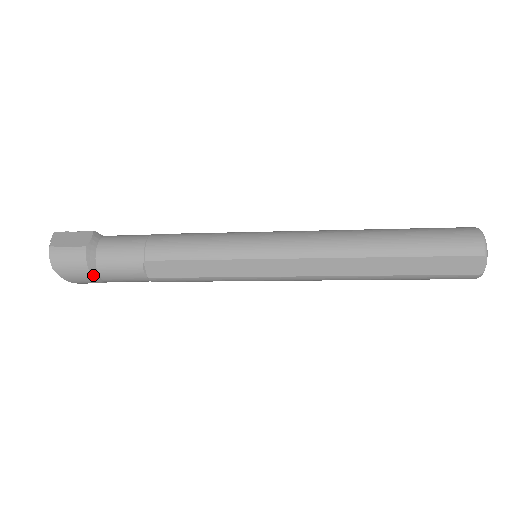
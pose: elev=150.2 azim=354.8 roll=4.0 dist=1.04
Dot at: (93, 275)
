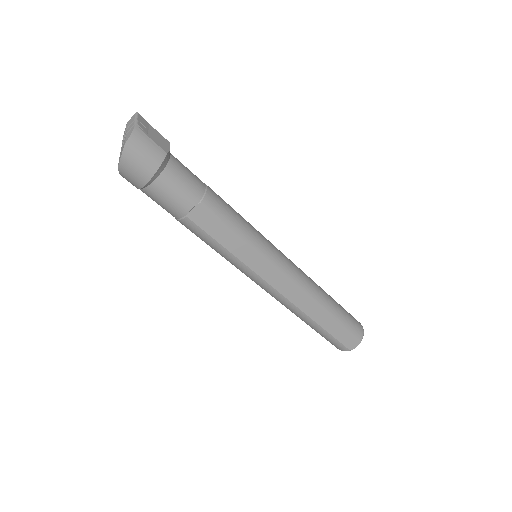
Dot at: (151, 179)
